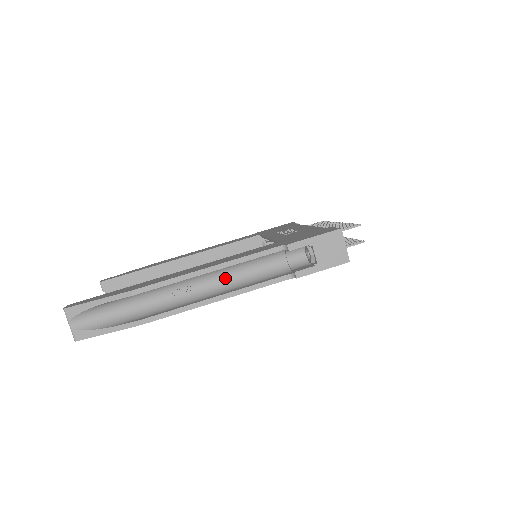
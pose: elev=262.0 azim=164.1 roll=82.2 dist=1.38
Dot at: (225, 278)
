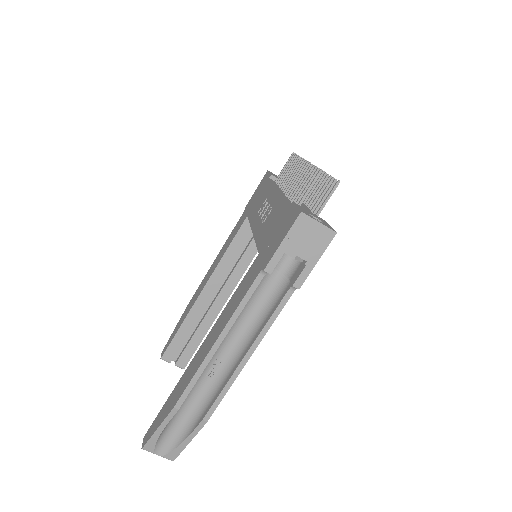
Dot at: (239, 329)
